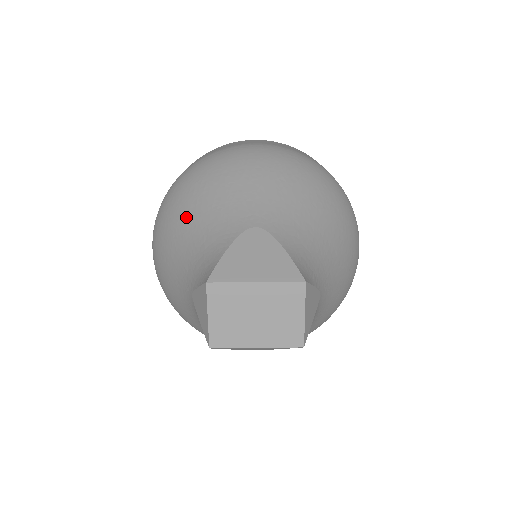
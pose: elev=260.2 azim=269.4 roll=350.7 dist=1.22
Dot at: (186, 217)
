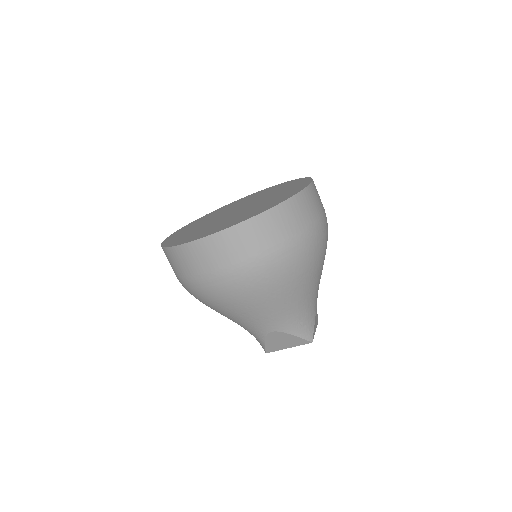
Dot at: occluded
